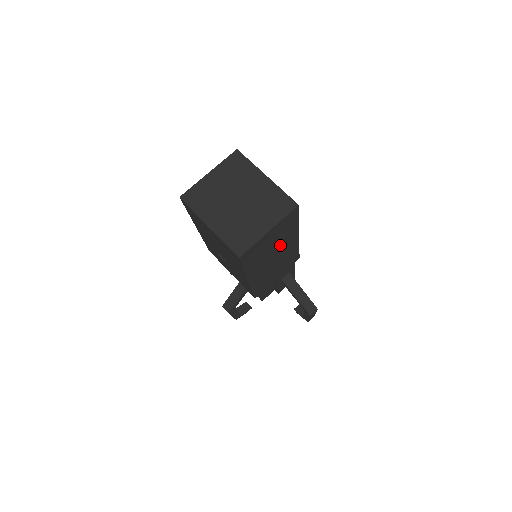
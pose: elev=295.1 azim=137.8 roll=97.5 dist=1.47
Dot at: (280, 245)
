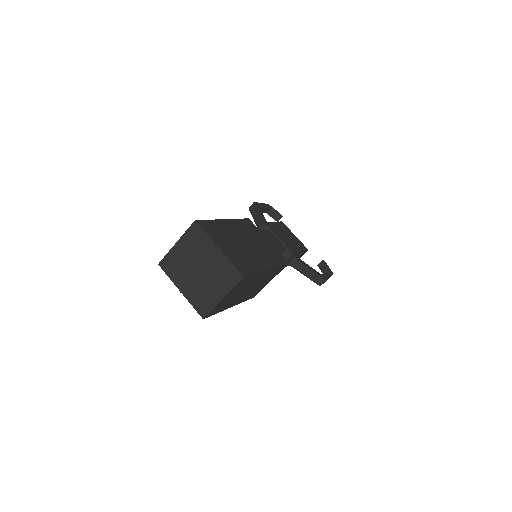
Dot at: (249, 285)
